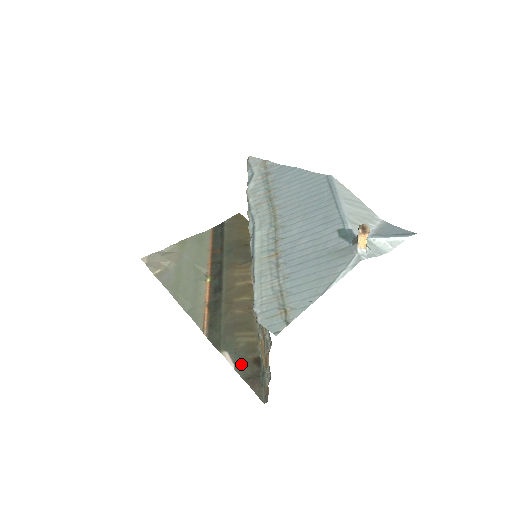
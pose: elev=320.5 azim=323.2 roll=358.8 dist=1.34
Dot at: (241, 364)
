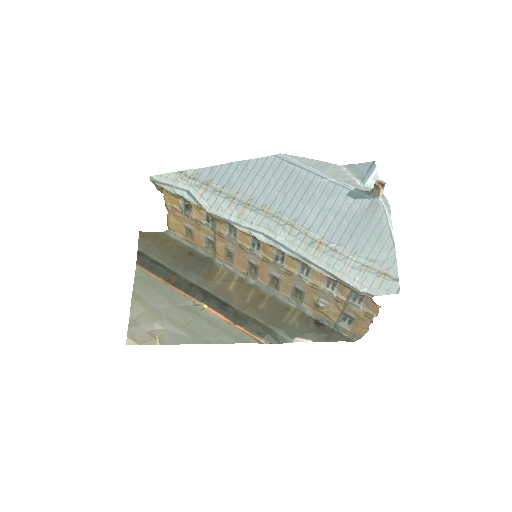
Dot at: (314, 335)
